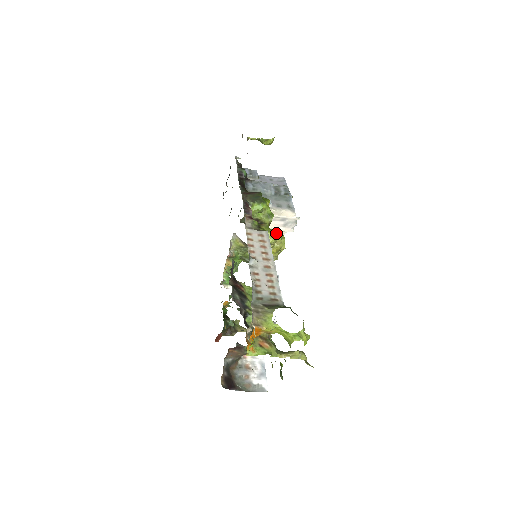
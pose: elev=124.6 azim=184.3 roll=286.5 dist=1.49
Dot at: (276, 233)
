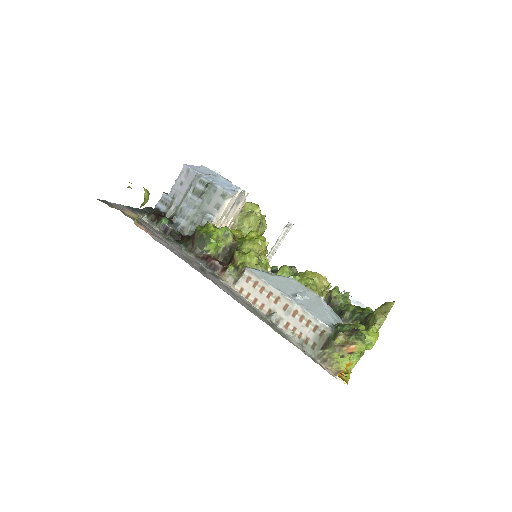
Dot at: (249, 247)
